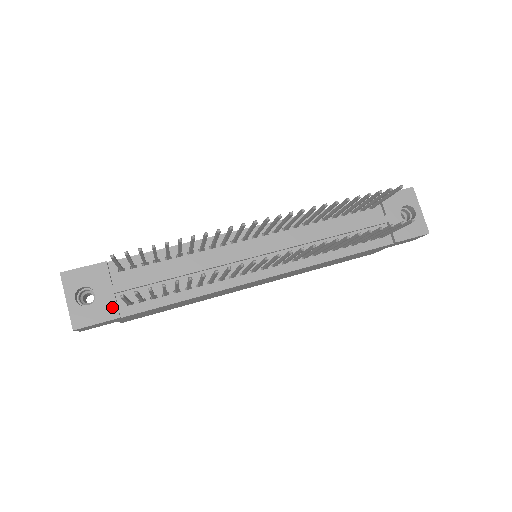
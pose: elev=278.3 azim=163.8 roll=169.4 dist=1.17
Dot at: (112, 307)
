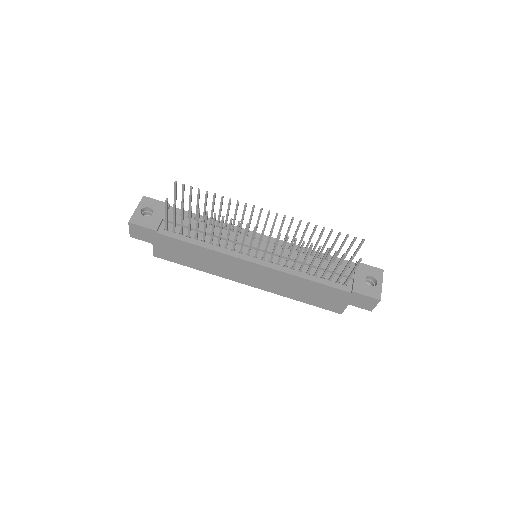
Dot at: (156, 224)
